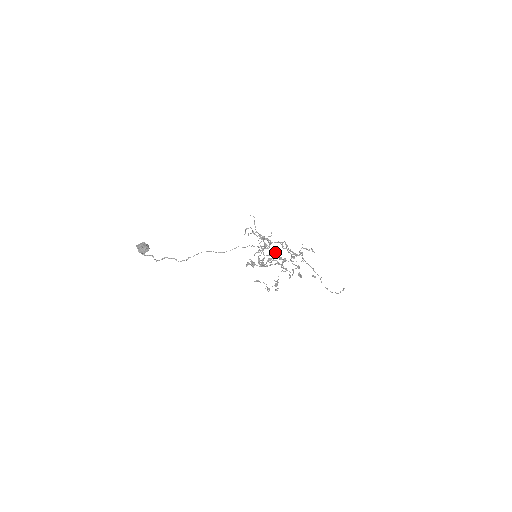
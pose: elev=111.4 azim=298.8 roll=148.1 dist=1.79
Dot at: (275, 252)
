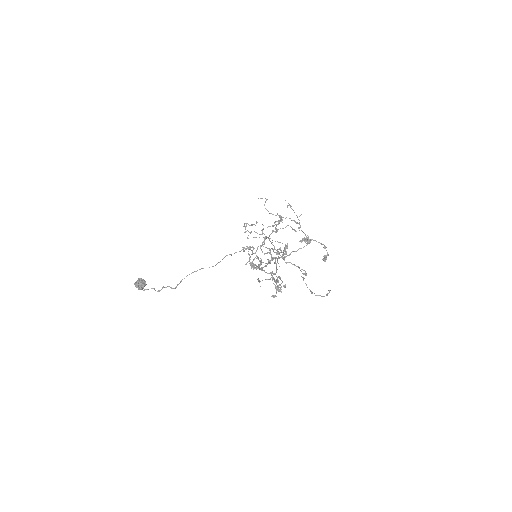
Dot at: (256, 255)
